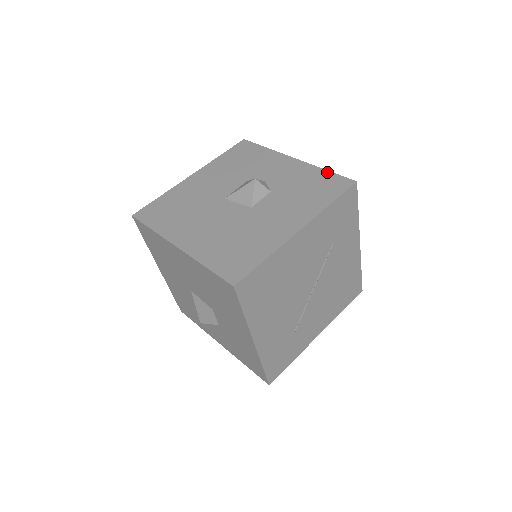
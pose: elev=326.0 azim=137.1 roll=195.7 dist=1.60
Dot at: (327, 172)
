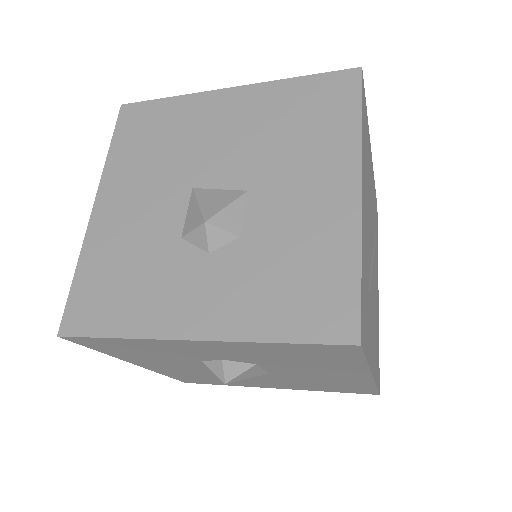
Dot at: occluded
